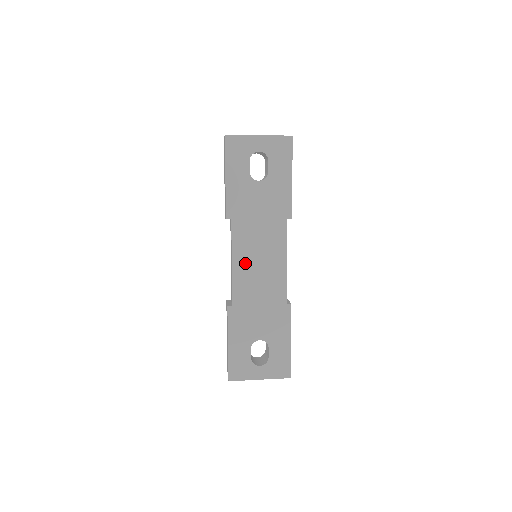
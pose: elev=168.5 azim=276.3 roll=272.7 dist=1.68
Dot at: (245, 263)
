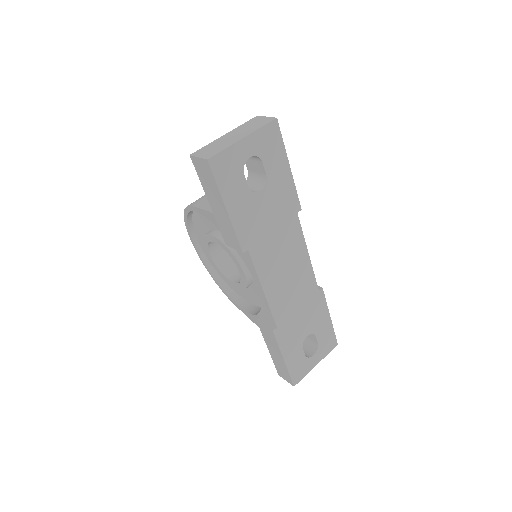
Dot at: (275, 282)
